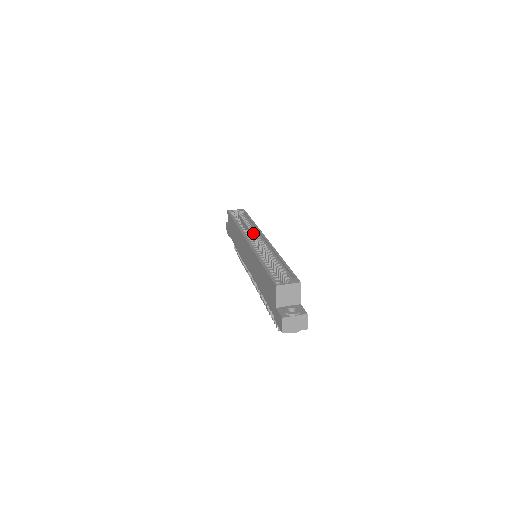
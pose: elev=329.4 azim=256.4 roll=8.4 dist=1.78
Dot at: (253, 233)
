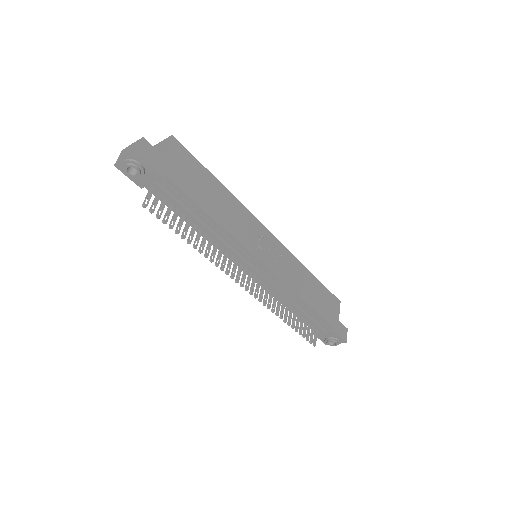
Dot at: occluded
